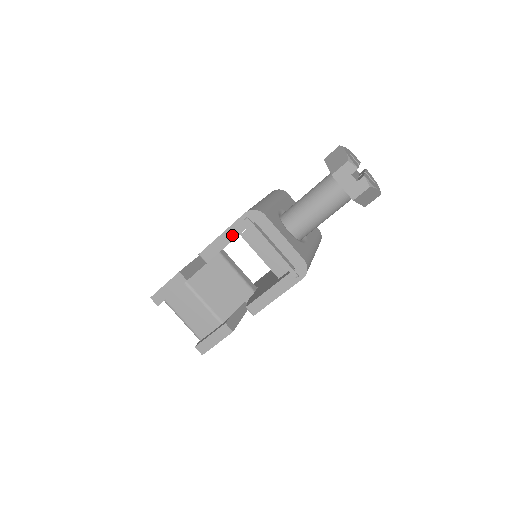
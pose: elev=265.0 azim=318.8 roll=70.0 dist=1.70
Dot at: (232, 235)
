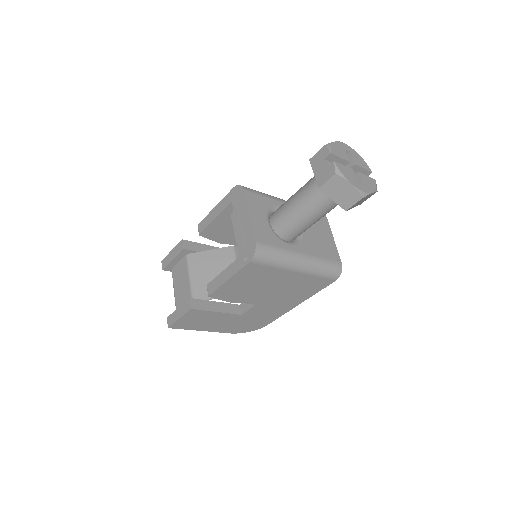
Dot at: (220, 209)
